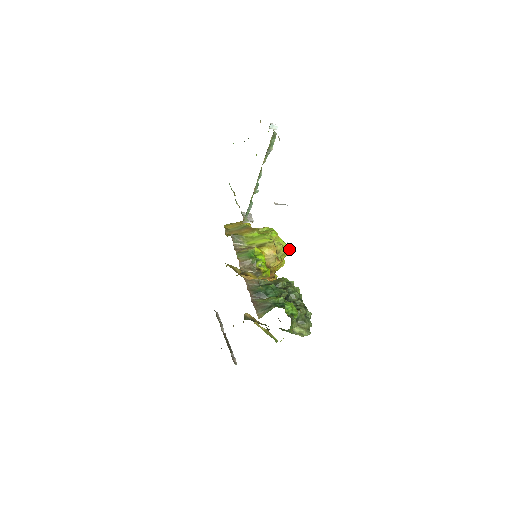
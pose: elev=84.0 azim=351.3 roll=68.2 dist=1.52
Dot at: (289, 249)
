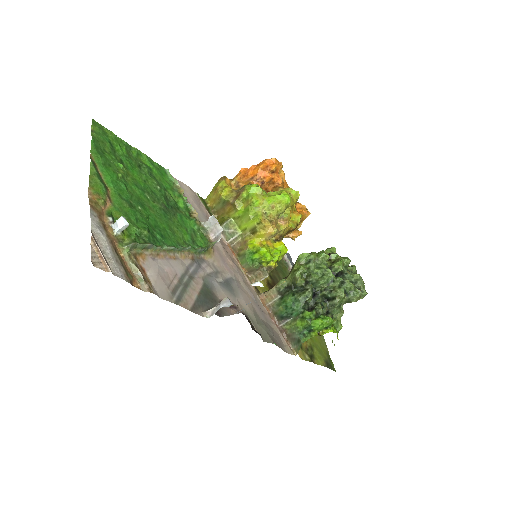
Dot at: (286, 200)
